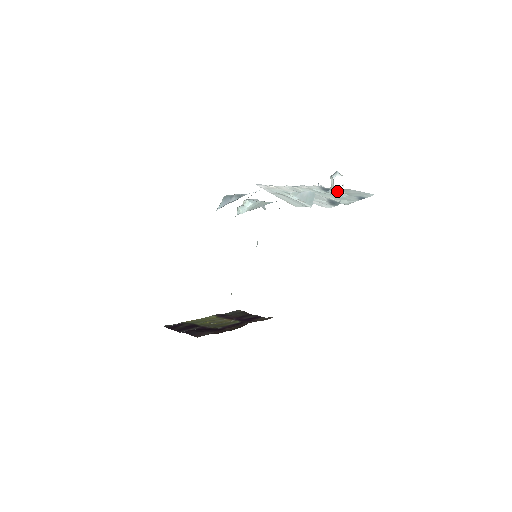
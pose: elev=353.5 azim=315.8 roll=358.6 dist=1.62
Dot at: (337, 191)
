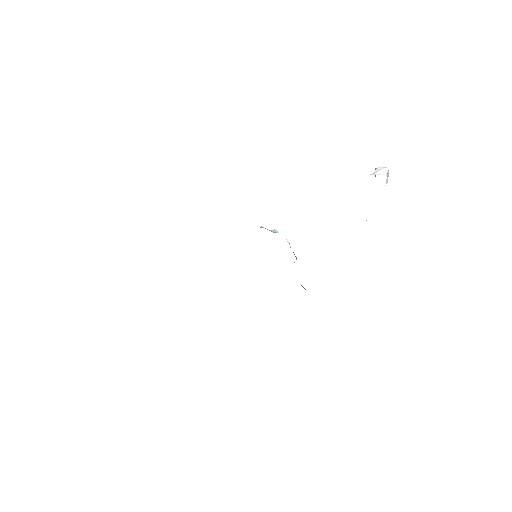
Dot at: (377, 174)
